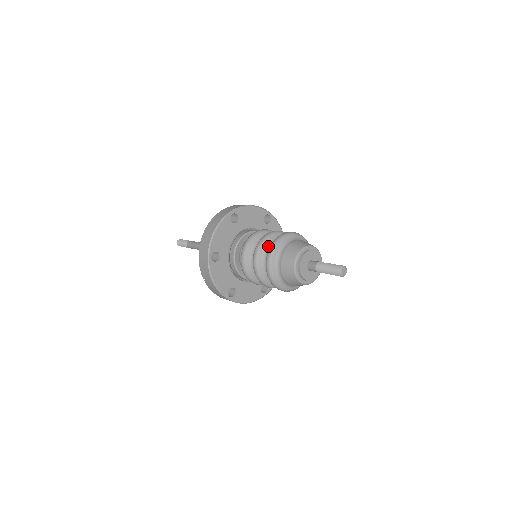
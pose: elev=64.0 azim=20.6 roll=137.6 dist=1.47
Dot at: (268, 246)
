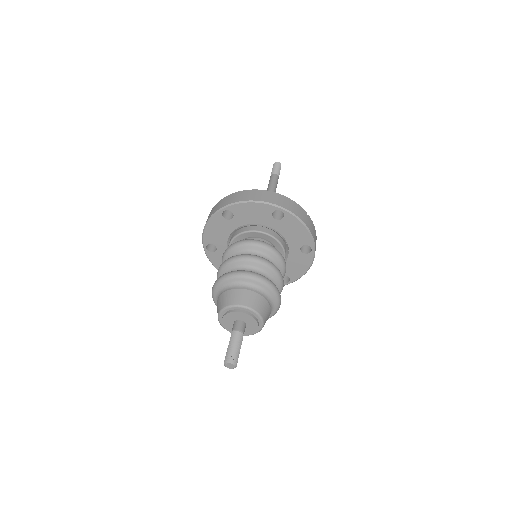
Dot at: occluded
